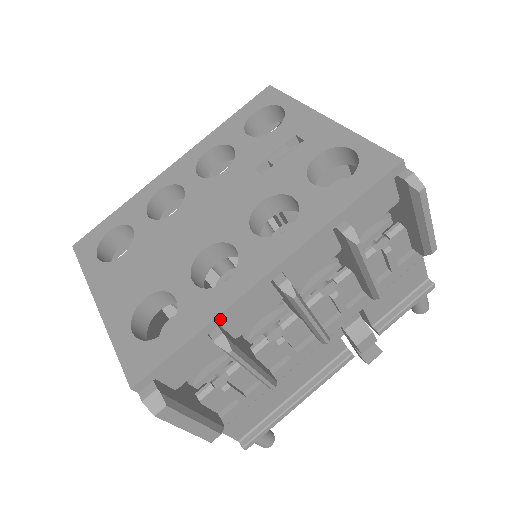
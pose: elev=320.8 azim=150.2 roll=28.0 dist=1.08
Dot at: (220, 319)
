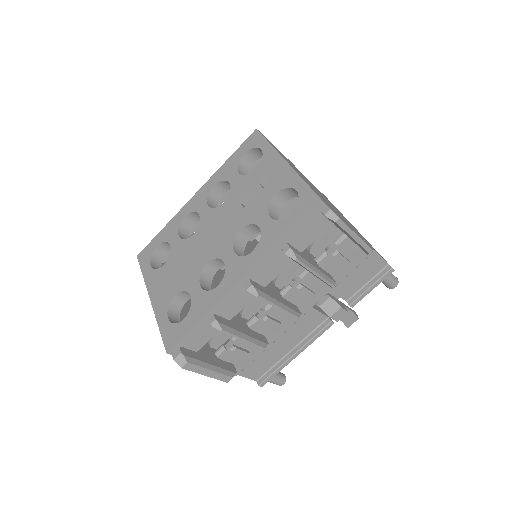
Dot at: (214, 311)
